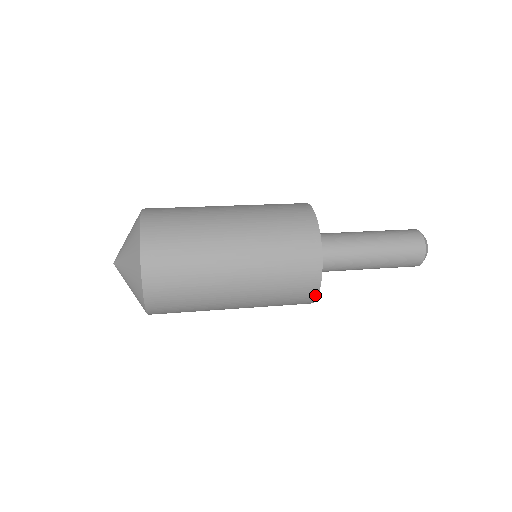
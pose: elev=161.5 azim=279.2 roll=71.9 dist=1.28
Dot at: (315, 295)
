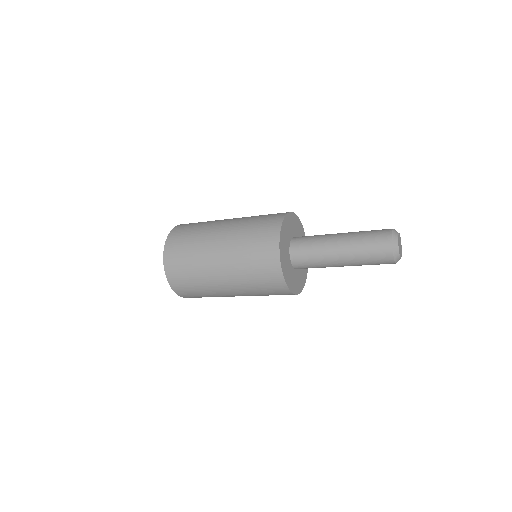
Dot at: (278, 264)
